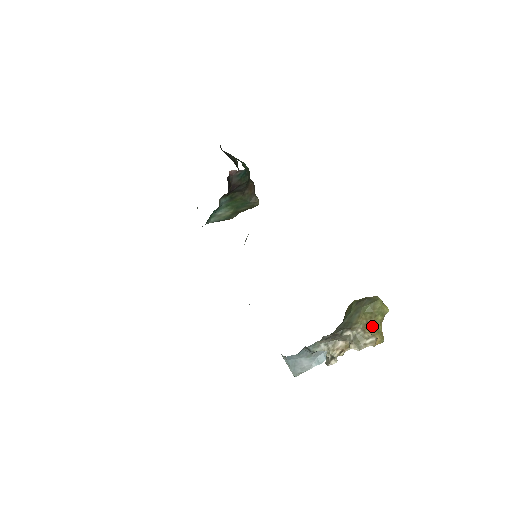
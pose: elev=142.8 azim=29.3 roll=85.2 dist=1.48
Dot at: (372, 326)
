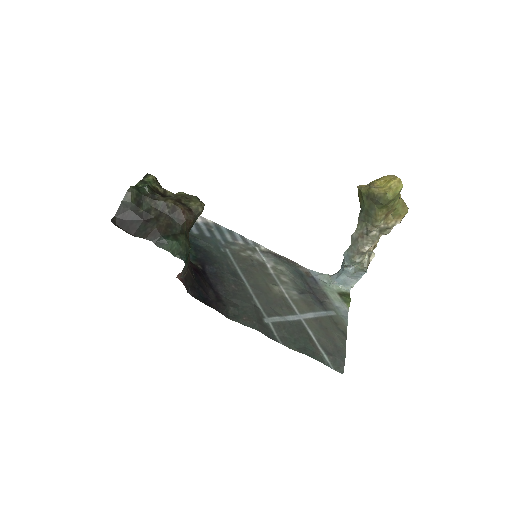
Dot at: (392, 213)
